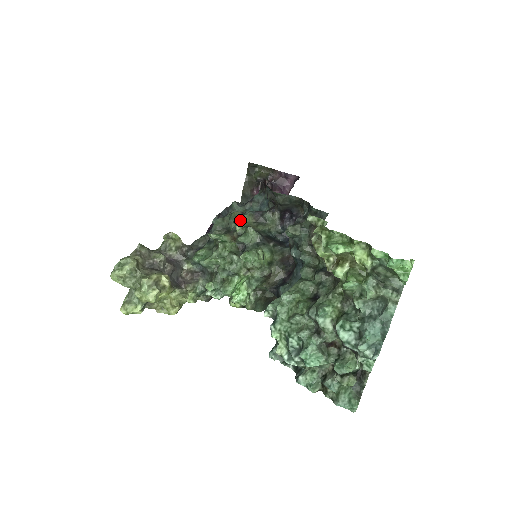
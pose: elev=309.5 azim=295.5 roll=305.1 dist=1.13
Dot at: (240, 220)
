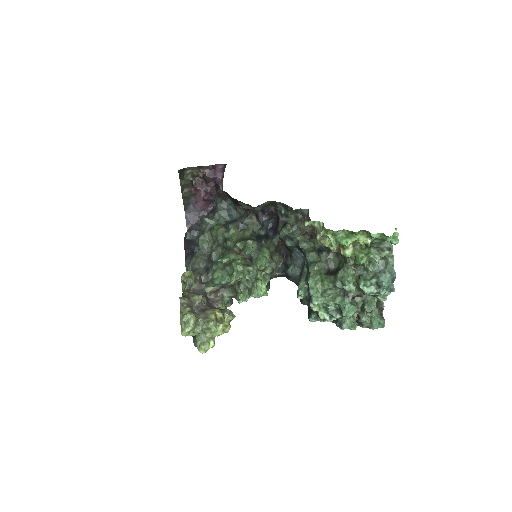
Dot at: (229, 235)
